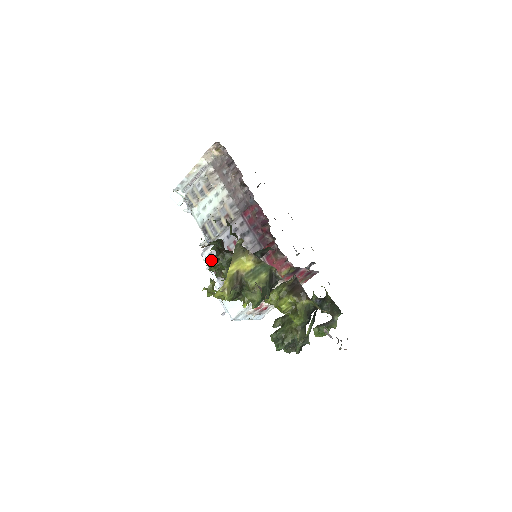
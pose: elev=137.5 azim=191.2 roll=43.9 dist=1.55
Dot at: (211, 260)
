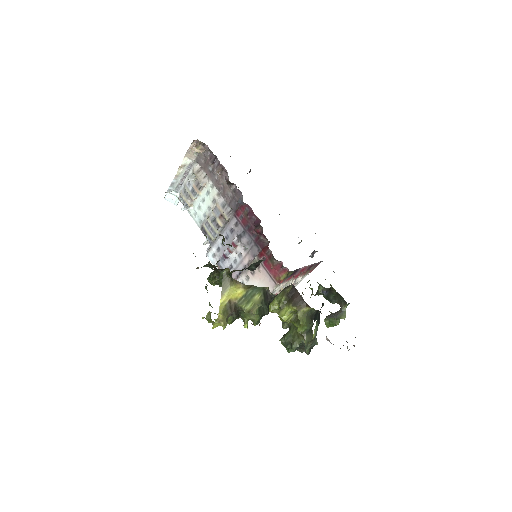
Dot at: (205, 286)
